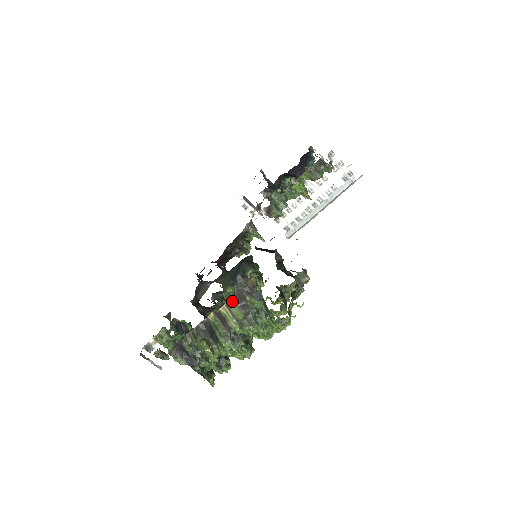
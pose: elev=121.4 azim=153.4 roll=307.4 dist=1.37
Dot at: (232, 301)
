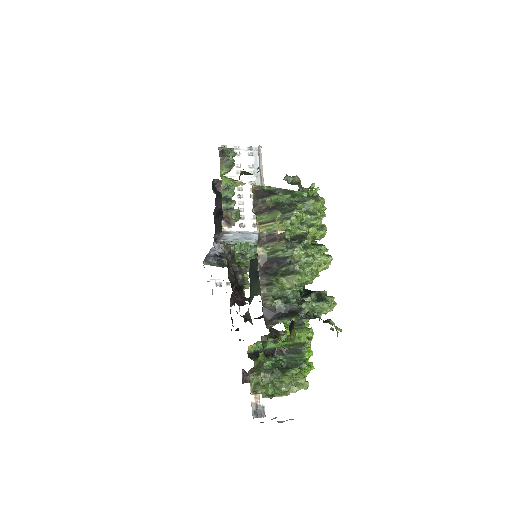
Dot at: (259, 217)
